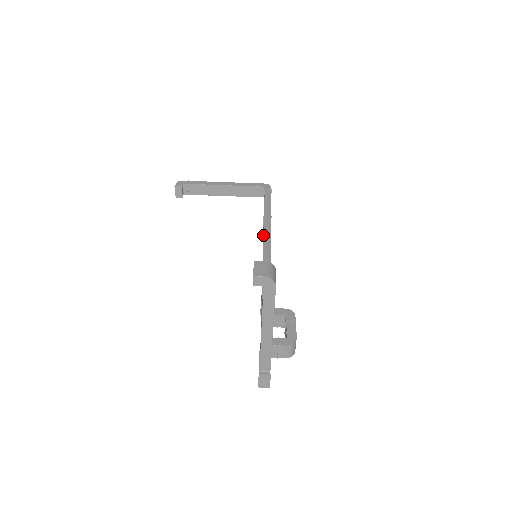
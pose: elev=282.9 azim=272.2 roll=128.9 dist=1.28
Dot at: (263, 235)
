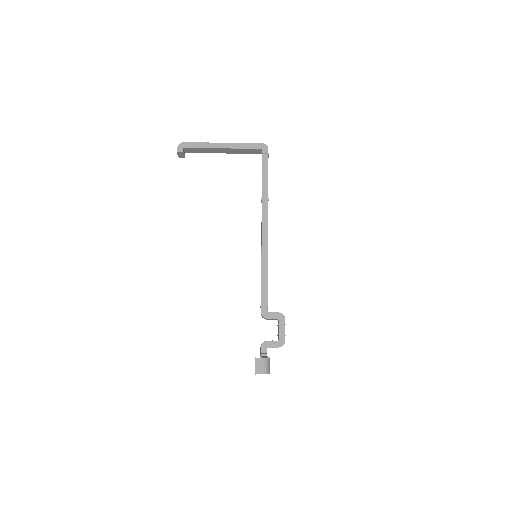
Dot at: occluded
